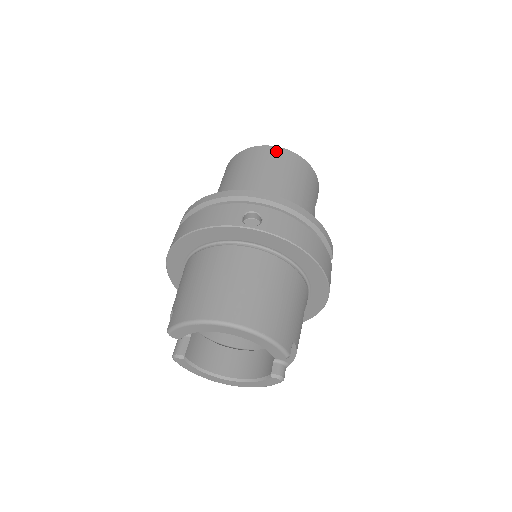
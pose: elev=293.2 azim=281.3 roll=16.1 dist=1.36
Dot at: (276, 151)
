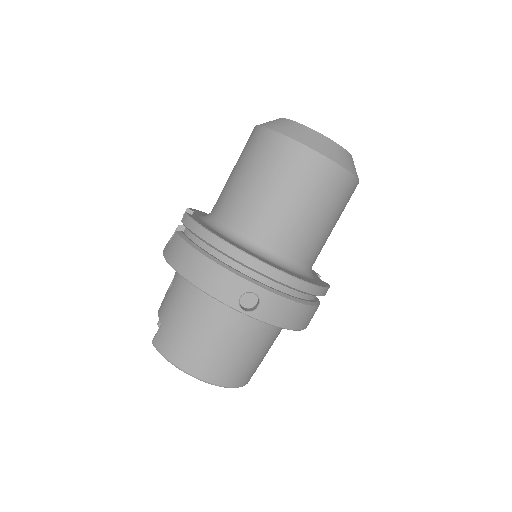
Dot at: (319, 165)
